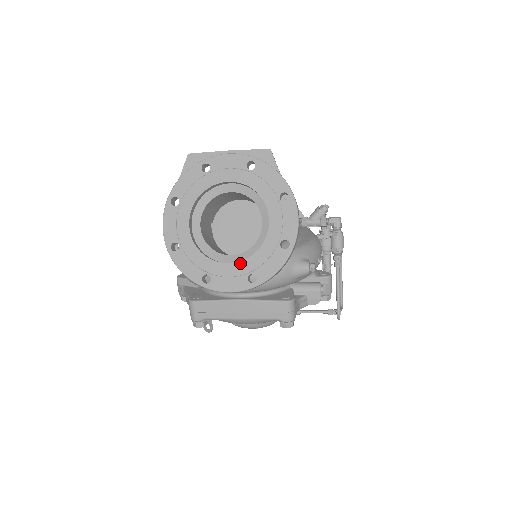
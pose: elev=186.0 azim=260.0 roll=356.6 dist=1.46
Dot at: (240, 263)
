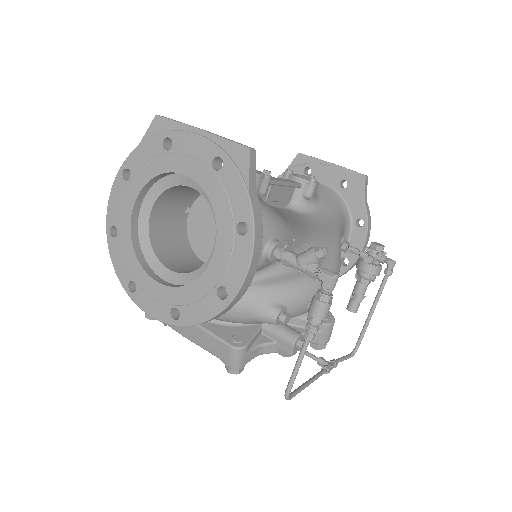
Dot at: (168, 288)
